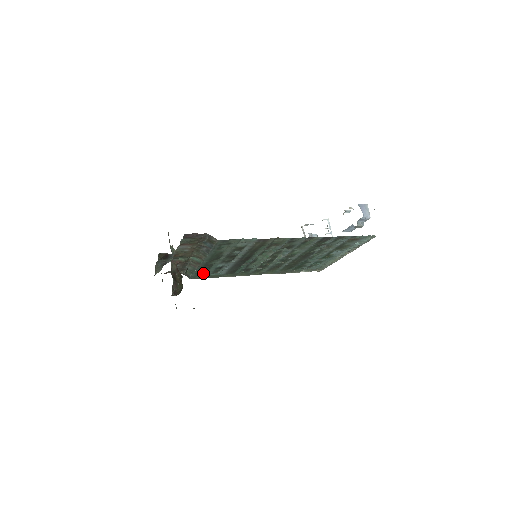
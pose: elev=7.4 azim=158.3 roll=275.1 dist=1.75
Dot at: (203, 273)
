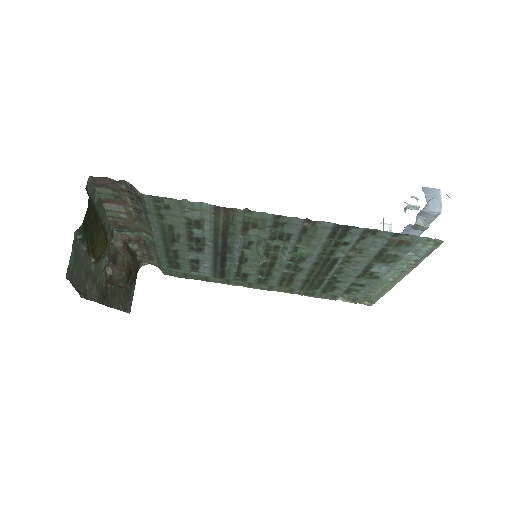
Dot at: (177, 267)
